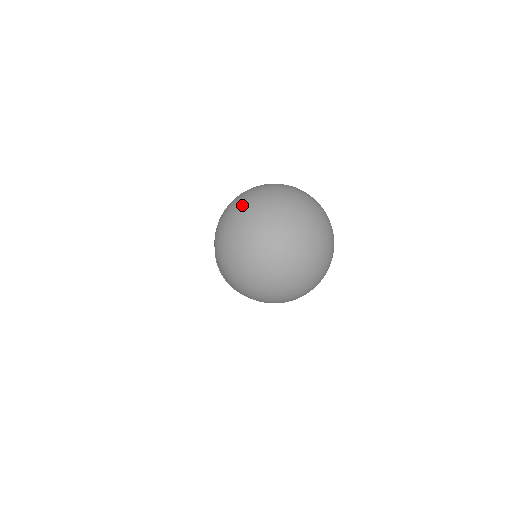
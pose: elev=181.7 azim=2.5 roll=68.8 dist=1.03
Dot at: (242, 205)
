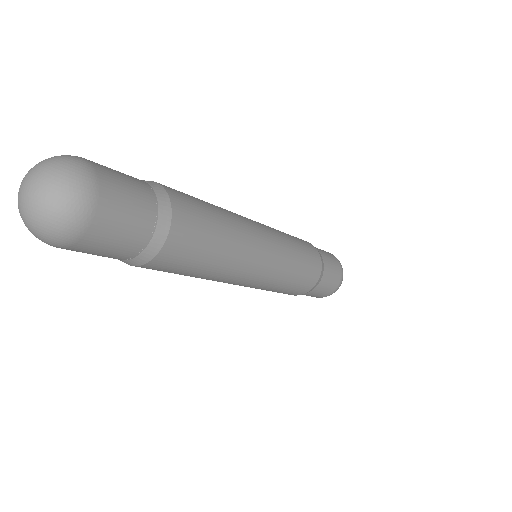
Dot at: occluded
